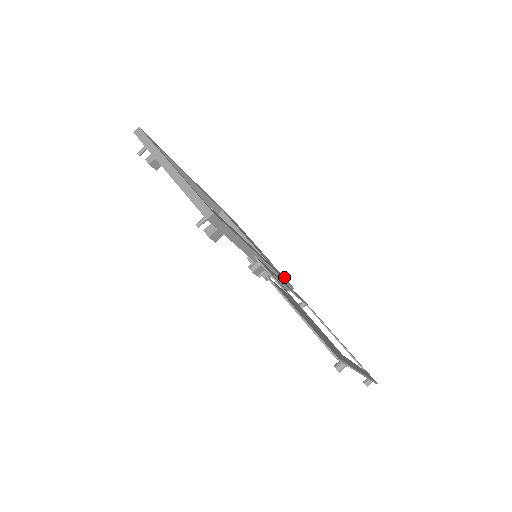
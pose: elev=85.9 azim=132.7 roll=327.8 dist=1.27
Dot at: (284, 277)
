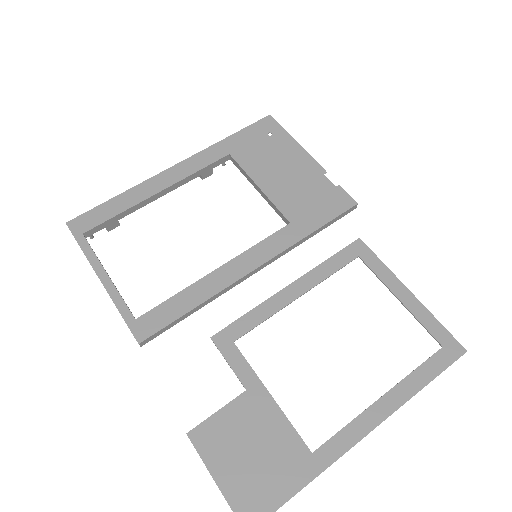
Dot at: (342, 191)
